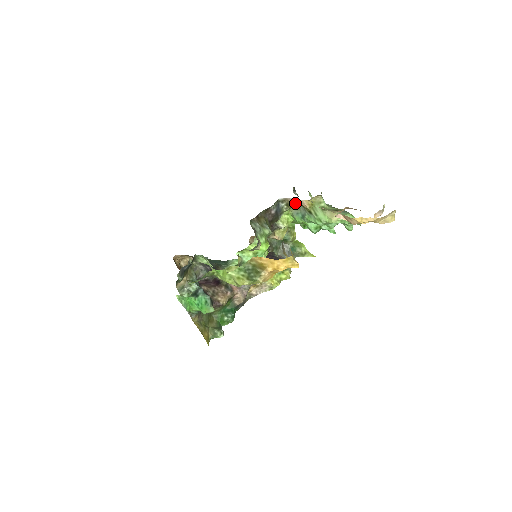
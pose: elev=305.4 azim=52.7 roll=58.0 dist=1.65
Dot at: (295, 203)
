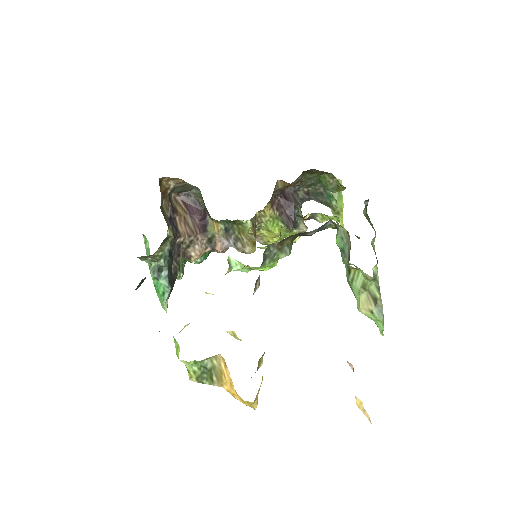
Dot at: (348, 233)
